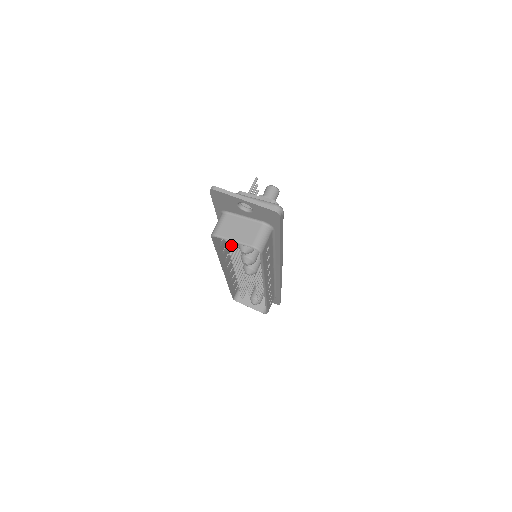
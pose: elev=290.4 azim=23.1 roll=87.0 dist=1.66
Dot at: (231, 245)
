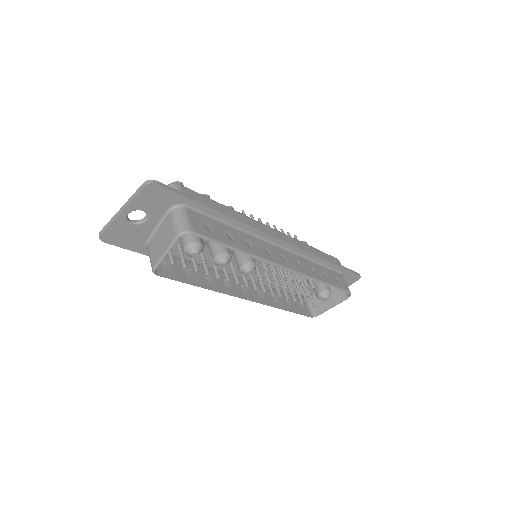
Dot at: (193, 265)
